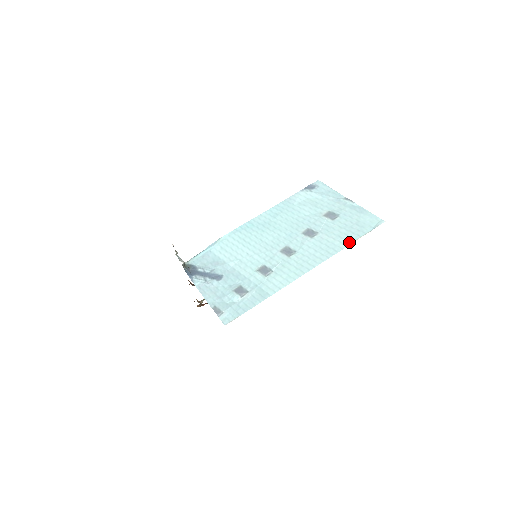
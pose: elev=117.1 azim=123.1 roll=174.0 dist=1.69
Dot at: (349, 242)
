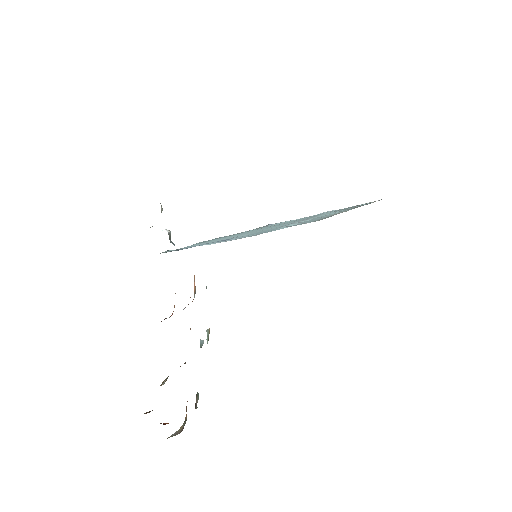
Dot at: occluded
